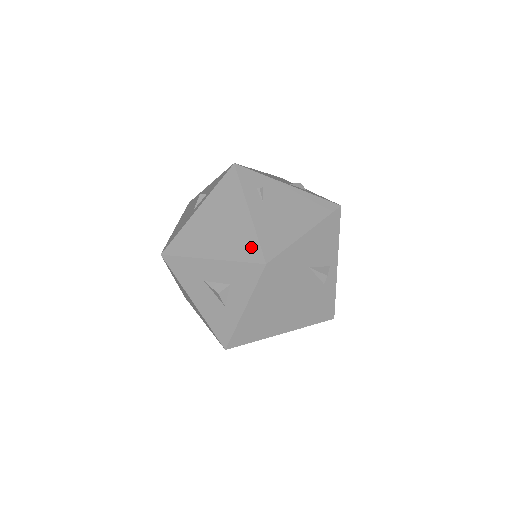
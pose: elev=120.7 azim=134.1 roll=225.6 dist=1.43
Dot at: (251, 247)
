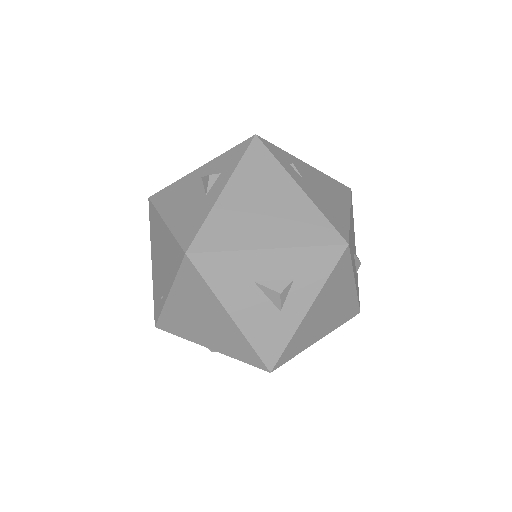
Dot at: (321, 227)
